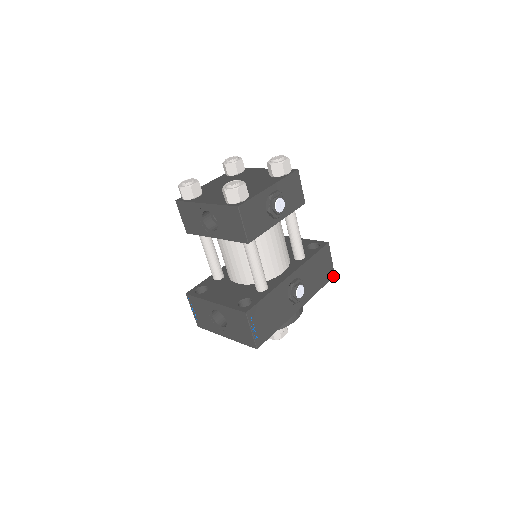
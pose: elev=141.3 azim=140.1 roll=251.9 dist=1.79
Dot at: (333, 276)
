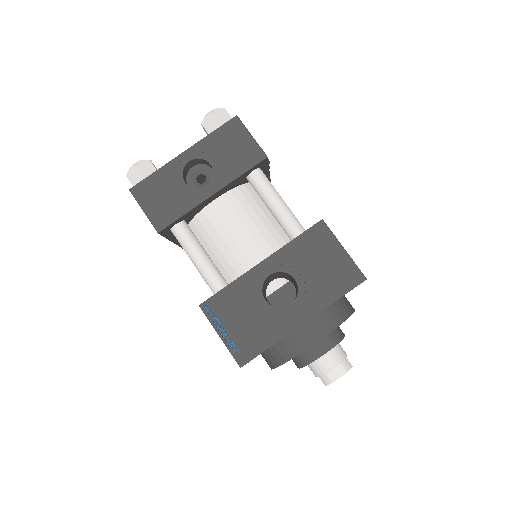
Dot at: occluded
